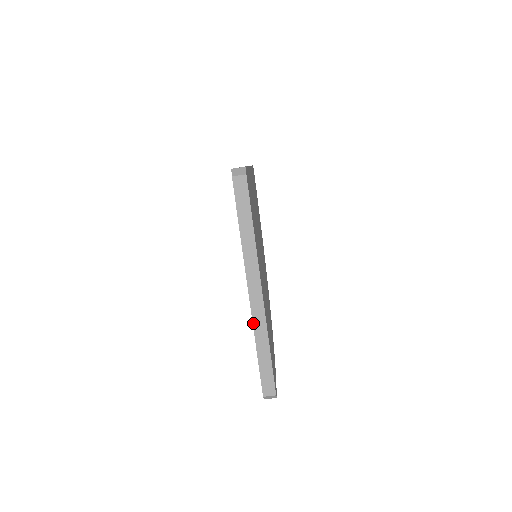
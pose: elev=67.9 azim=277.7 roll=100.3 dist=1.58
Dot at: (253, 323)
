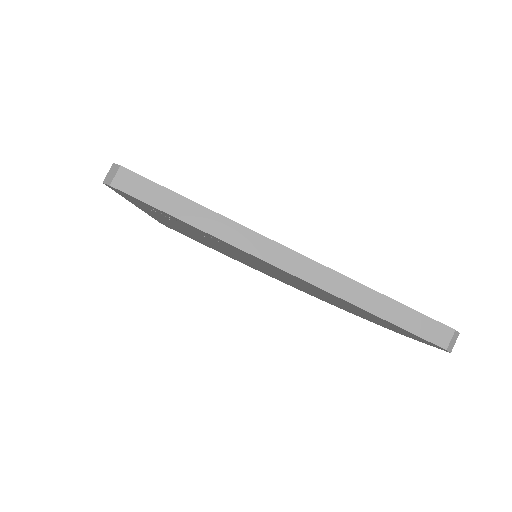
Dot at: (328, 292)
